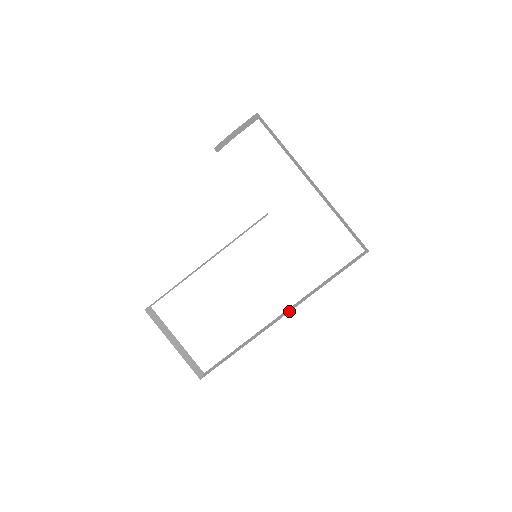
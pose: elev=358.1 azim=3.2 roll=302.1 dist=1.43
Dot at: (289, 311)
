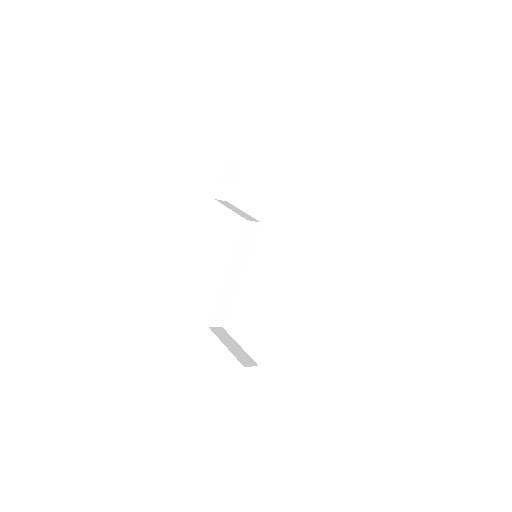
Dot at: occluded
